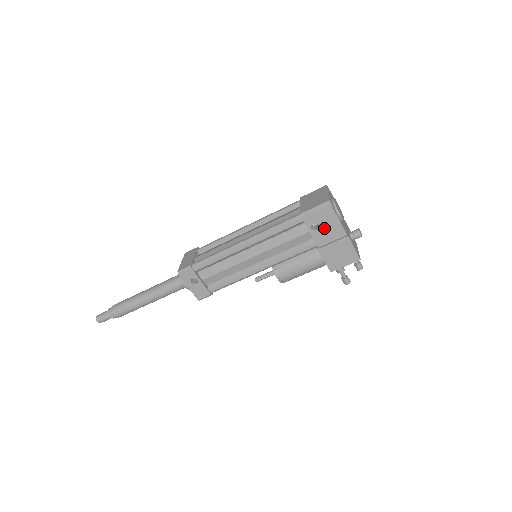
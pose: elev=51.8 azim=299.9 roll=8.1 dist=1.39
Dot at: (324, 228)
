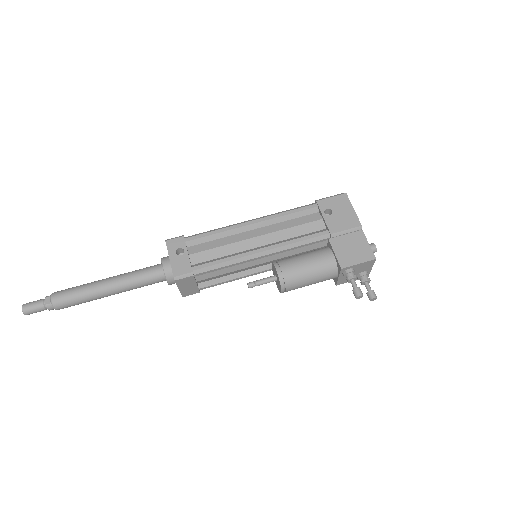
Dot at: (338, 215)
